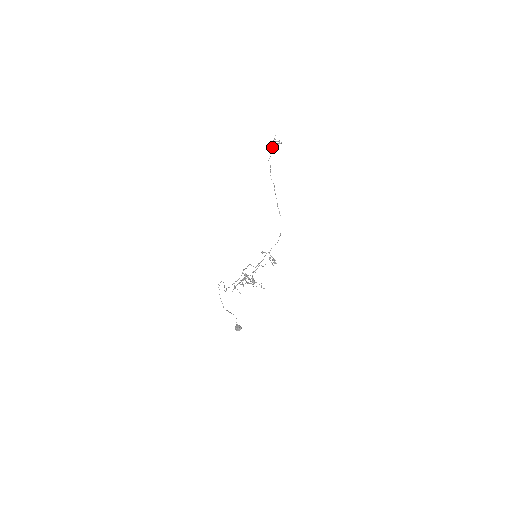
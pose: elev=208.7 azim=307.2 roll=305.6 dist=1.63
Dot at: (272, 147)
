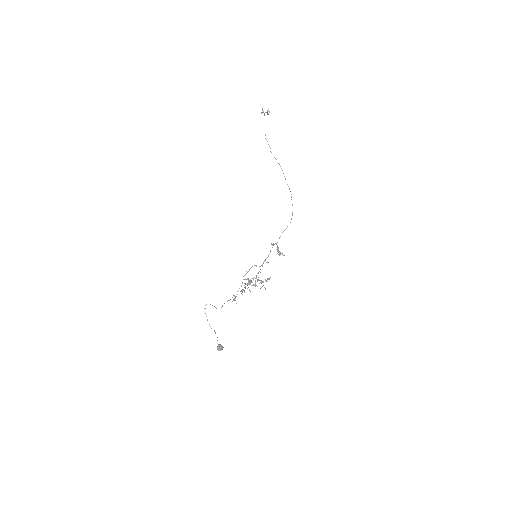
Dot at: occluded
